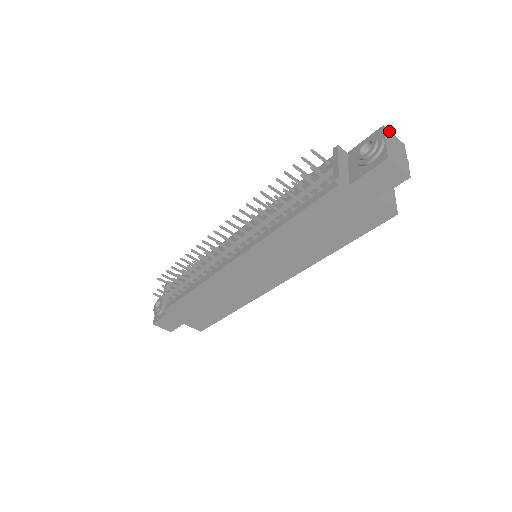
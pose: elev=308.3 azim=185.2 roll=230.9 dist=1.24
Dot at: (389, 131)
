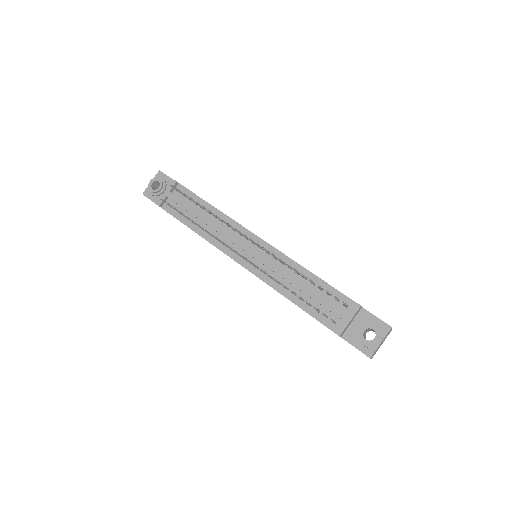
Dot at: occluded
